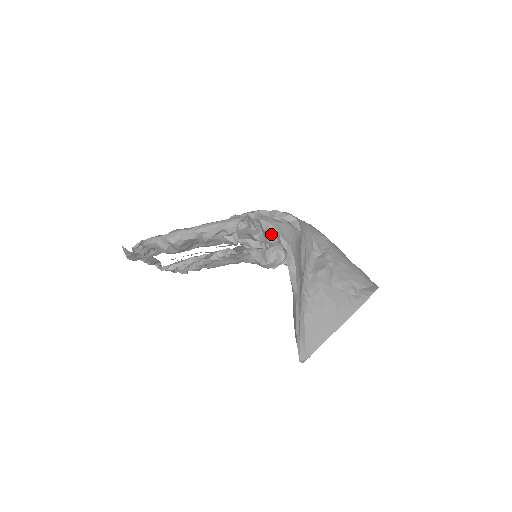
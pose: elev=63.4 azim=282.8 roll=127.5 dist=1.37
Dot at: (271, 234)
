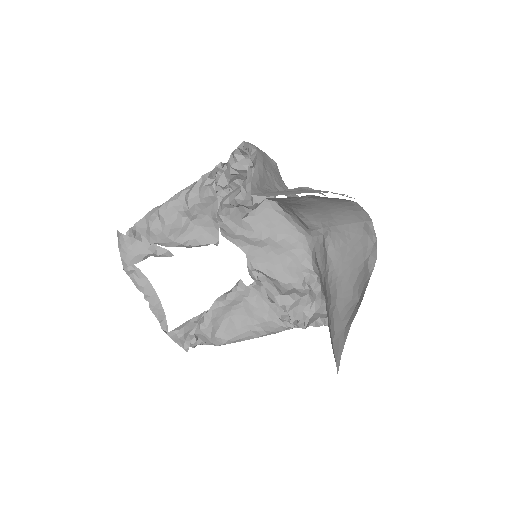
Dot at: (244, 163)
